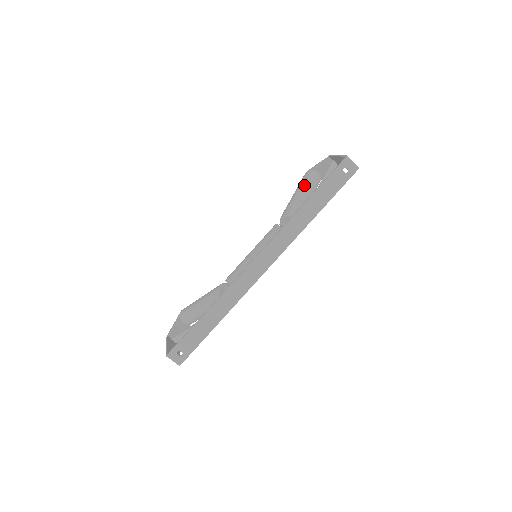
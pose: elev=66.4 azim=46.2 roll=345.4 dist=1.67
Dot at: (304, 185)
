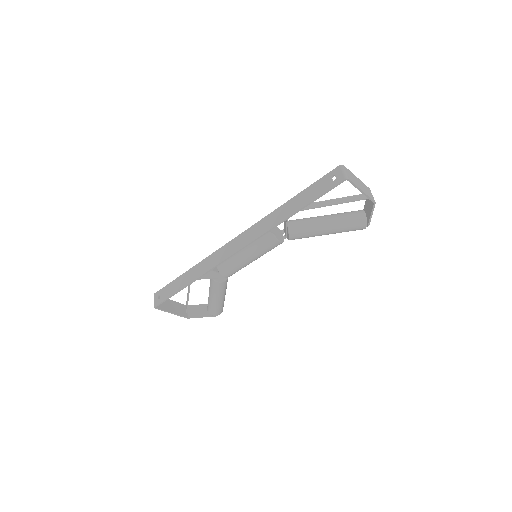
Dot at: occluded
